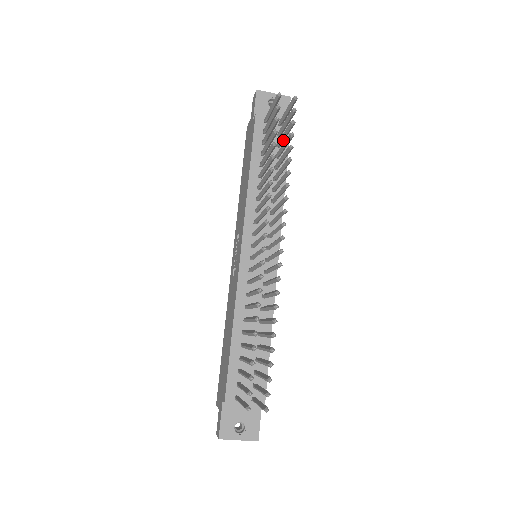
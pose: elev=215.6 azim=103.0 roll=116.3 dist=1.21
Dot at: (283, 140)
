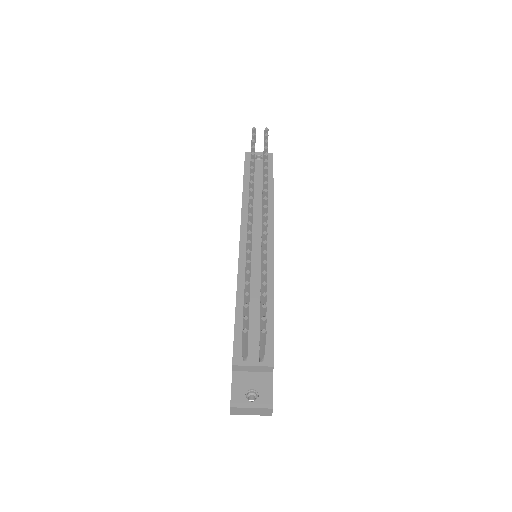
Dot at: occluded
